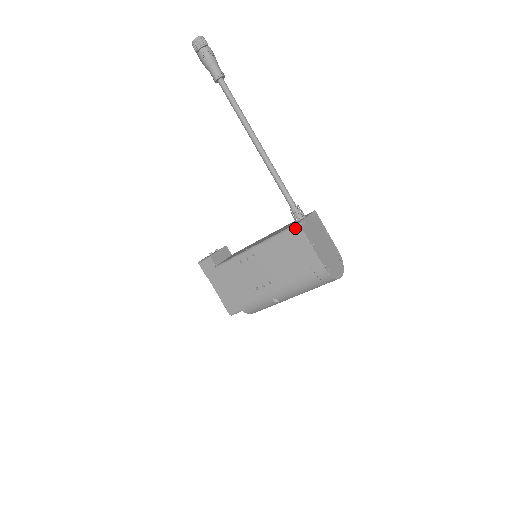
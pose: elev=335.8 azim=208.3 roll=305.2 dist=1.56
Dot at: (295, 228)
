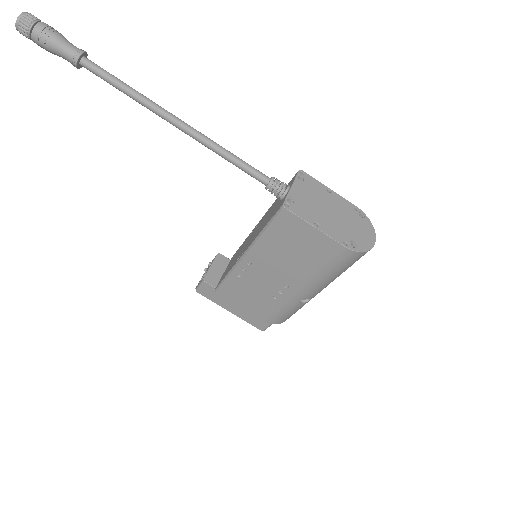
Dot at: (281, 214)
